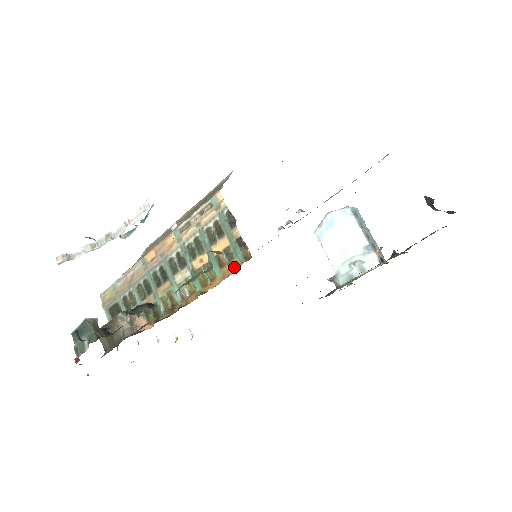
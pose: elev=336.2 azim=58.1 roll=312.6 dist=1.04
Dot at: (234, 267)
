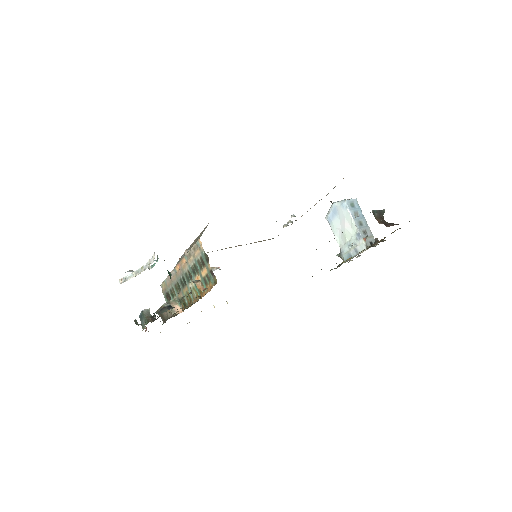
Dot at: (211, 287)
